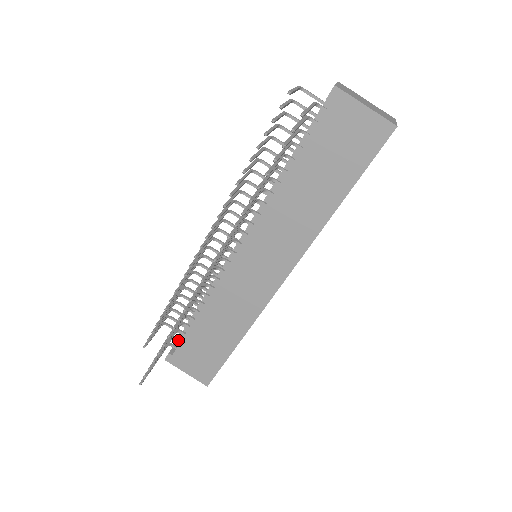
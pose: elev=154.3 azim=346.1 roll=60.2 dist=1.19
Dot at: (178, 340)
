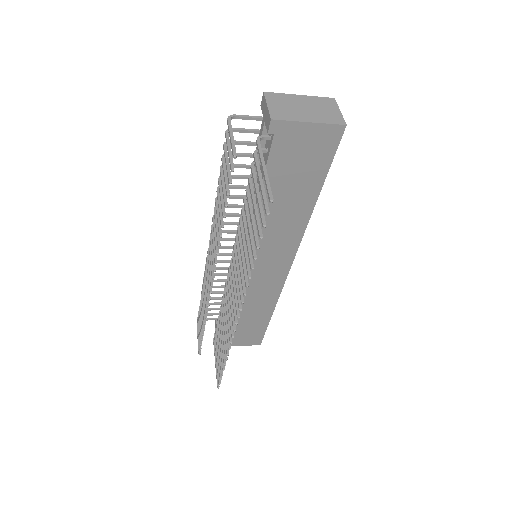
Dot at: occluded
